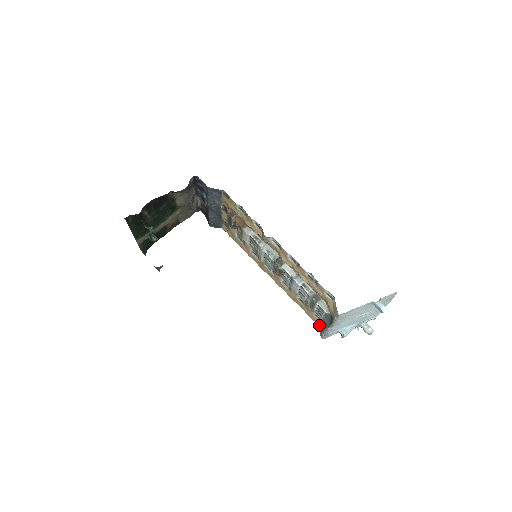
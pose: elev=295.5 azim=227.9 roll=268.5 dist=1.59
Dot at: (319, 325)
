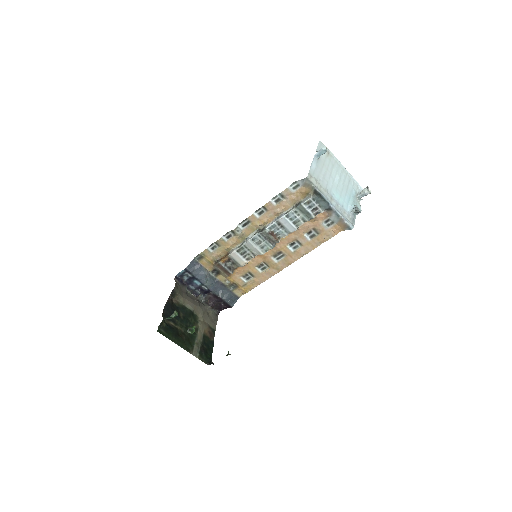
Dot at: (340, 228)
